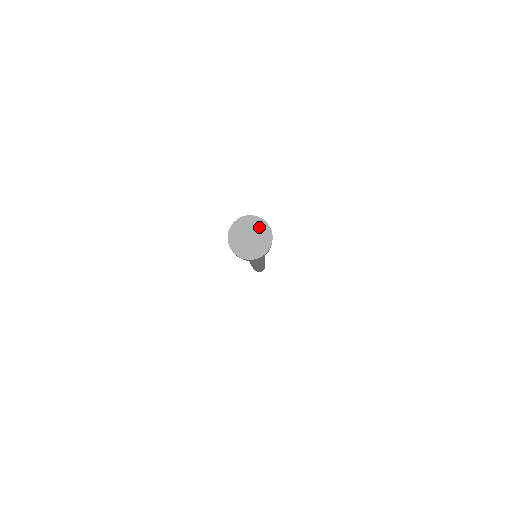
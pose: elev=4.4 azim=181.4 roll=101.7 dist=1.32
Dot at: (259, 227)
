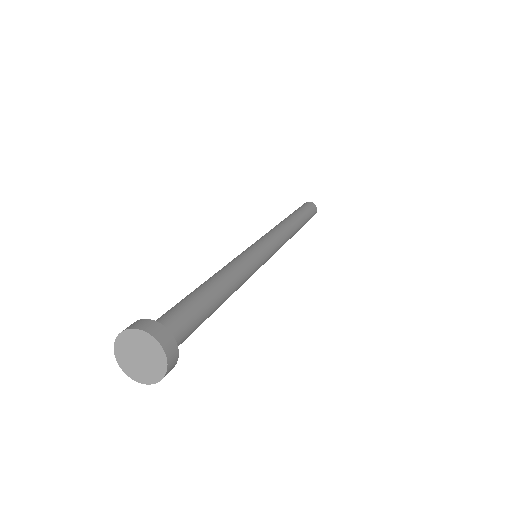
Dot at: (142, 341)
